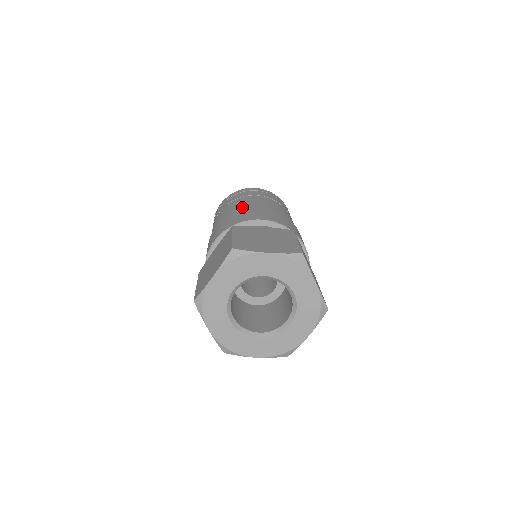
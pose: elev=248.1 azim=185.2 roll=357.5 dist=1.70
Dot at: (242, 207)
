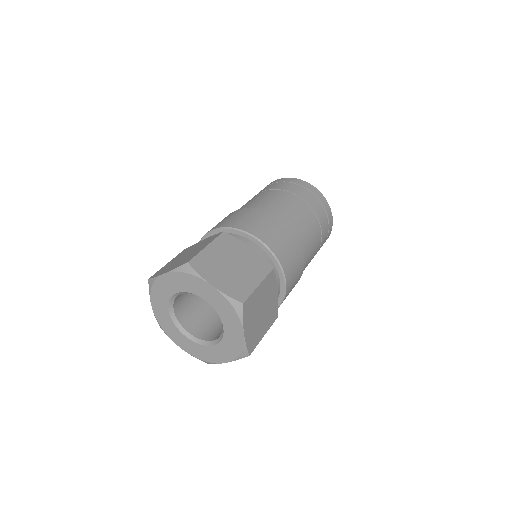
Dot at: (268, 207)
